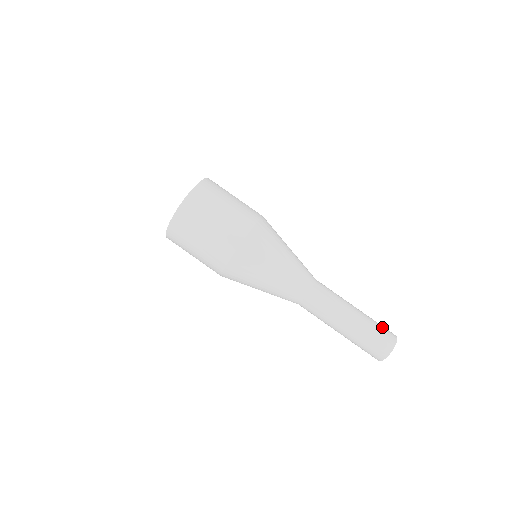
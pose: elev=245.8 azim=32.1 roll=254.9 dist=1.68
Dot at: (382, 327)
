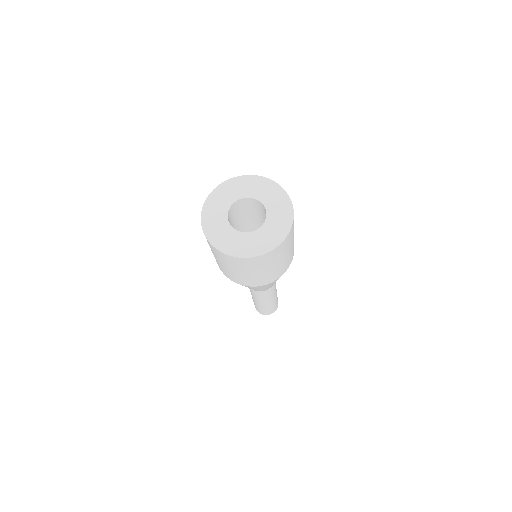
Dot at: occluded
